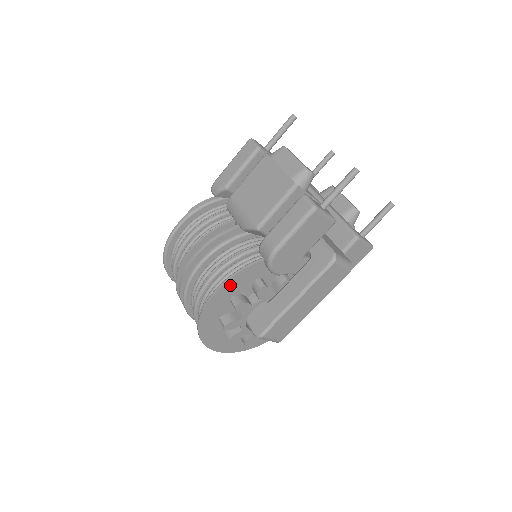
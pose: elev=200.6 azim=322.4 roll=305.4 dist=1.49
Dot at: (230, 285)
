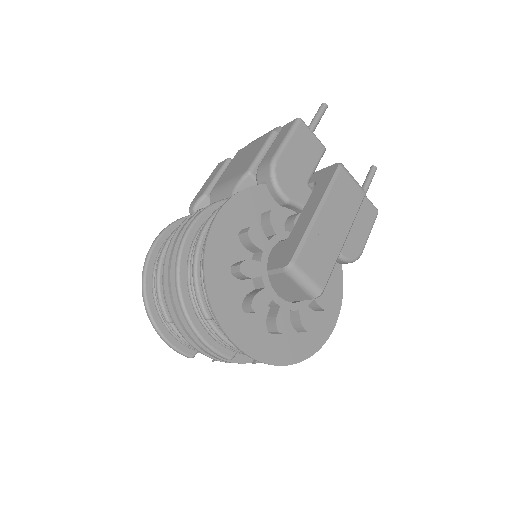
Dot at: (234, 209)
